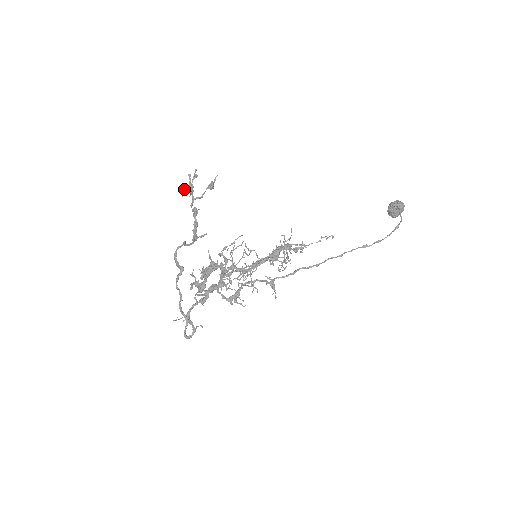
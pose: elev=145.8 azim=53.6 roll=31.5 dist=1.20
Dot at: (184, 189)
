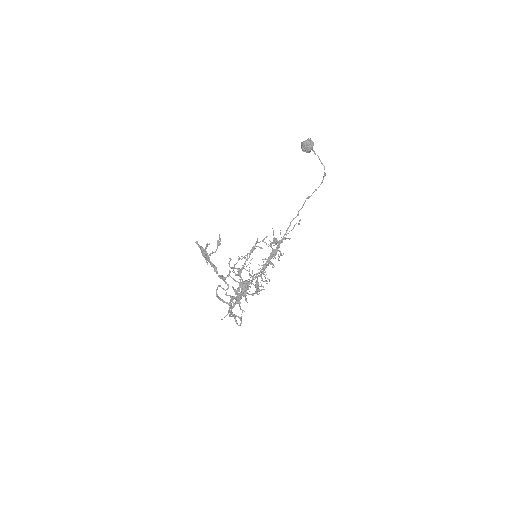
Dot at: (205, 259)
